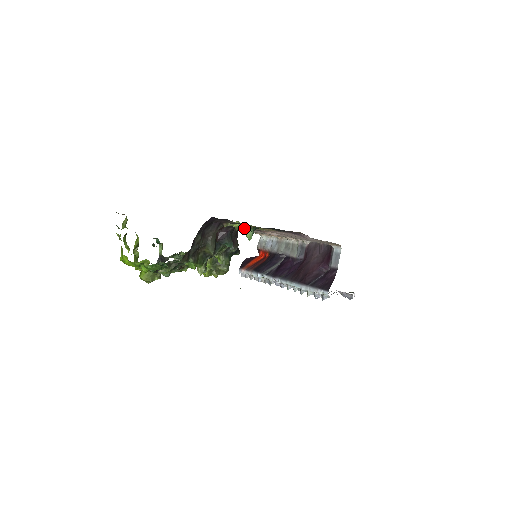
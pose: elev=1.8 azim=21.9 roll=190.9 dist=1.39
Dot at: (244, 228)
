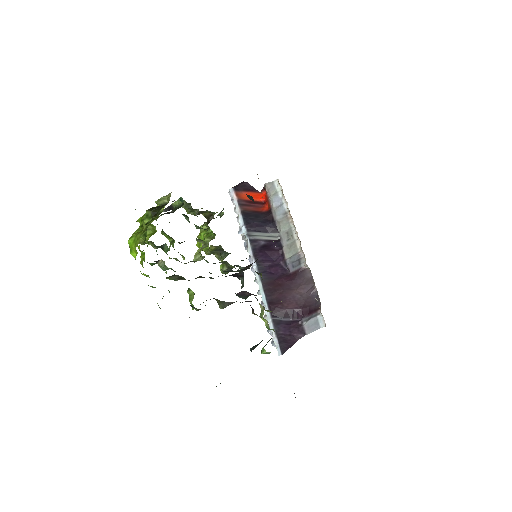
Dot at: (268, 328)
